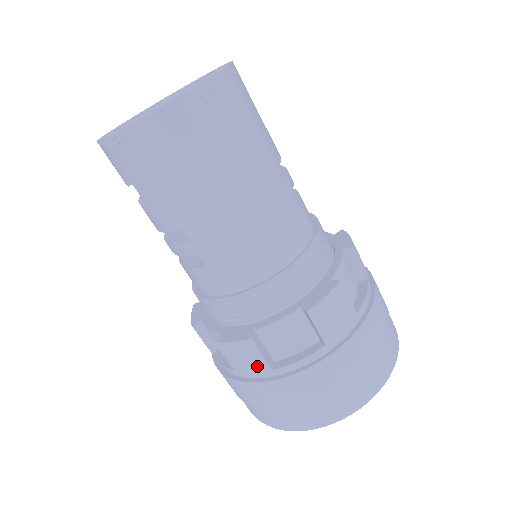
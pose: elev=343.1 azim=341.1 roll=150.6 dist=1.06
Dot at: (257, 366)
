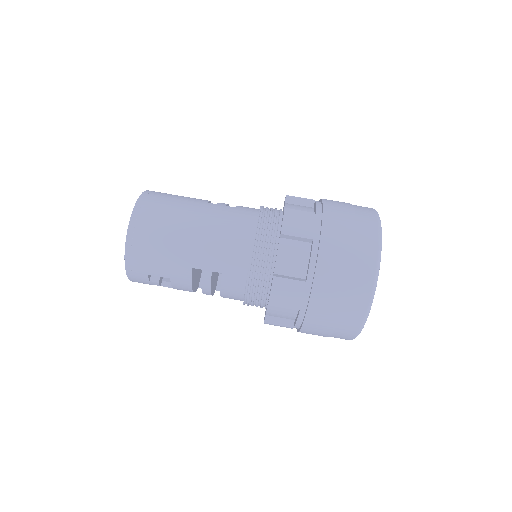
Dot at: (297, 289)
